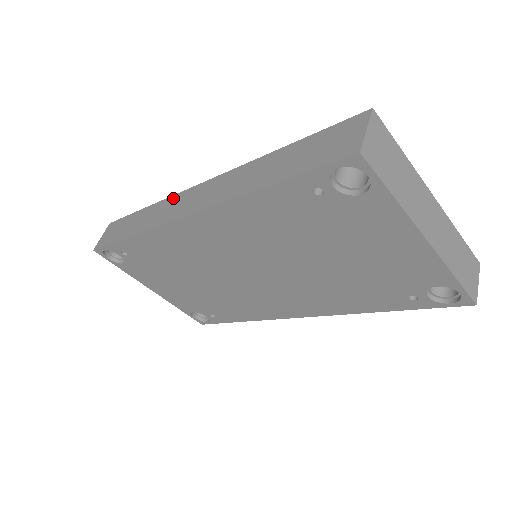
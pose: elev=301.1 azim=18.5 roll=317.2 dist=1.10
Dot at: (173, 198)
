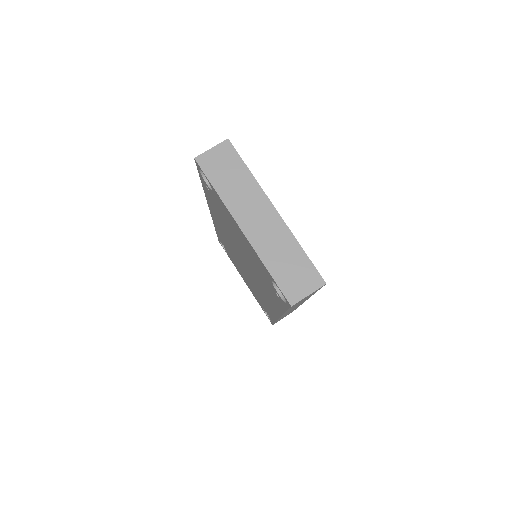
Dot at: occluded
